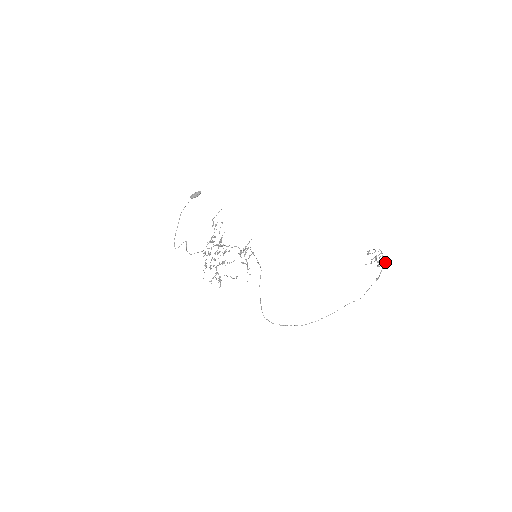
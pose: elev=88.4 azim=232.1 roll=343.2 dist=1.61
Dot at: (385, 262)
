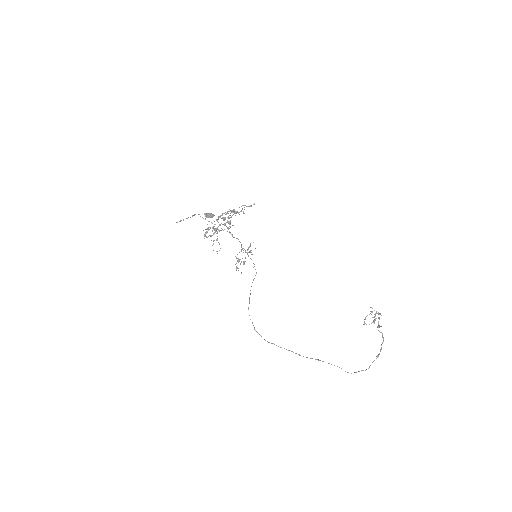
Dot at: (383, 340)
